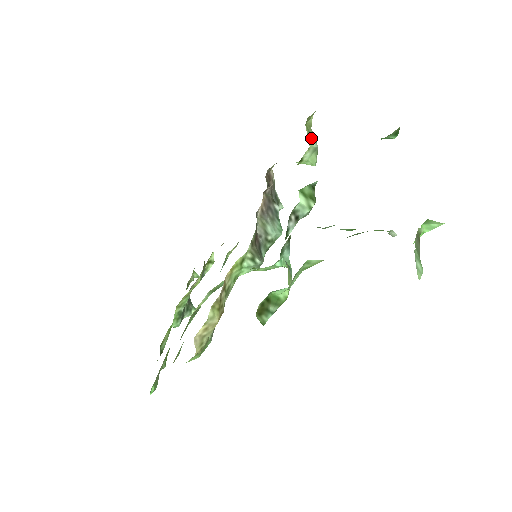
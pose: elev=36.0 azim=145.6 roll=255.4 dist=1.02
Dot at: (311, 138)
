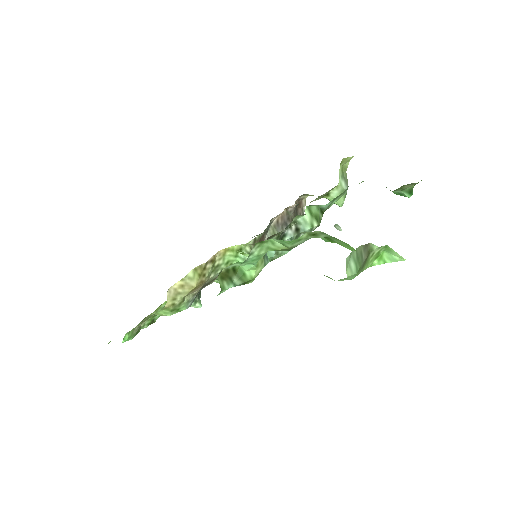
Dot at: (343, 179)
